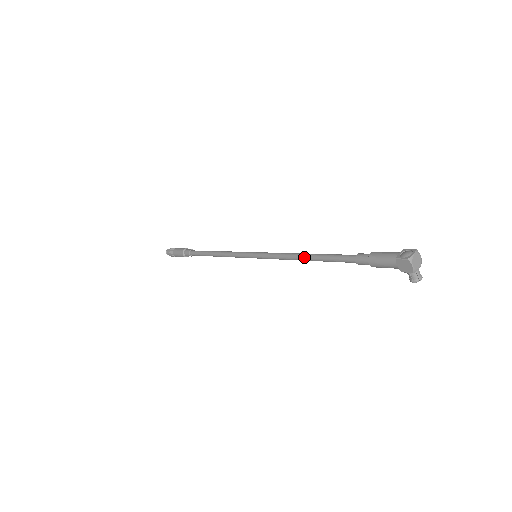
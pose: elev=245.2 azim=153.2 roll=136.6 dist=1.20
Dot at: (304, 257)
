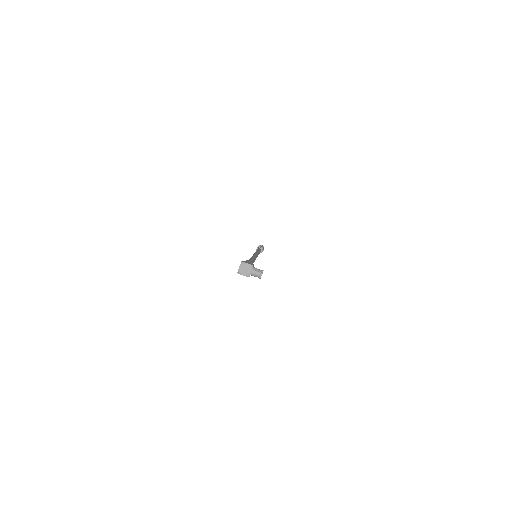
Dot at: occluded
